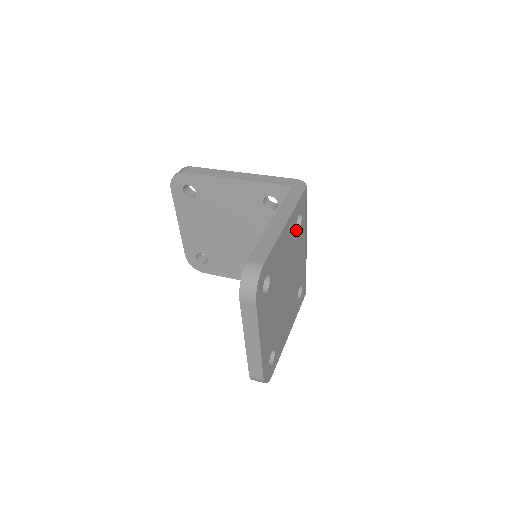
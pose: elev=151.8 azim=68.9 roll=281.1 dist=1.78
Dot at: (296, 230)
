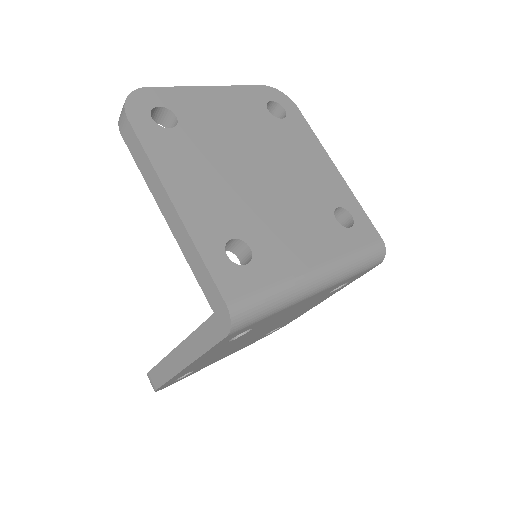
Dot at: (238, 337)
